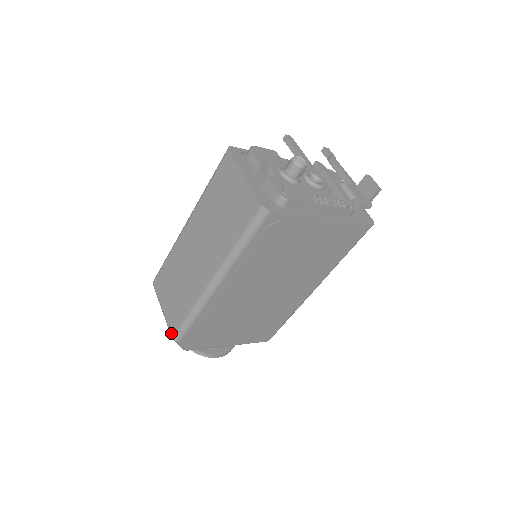
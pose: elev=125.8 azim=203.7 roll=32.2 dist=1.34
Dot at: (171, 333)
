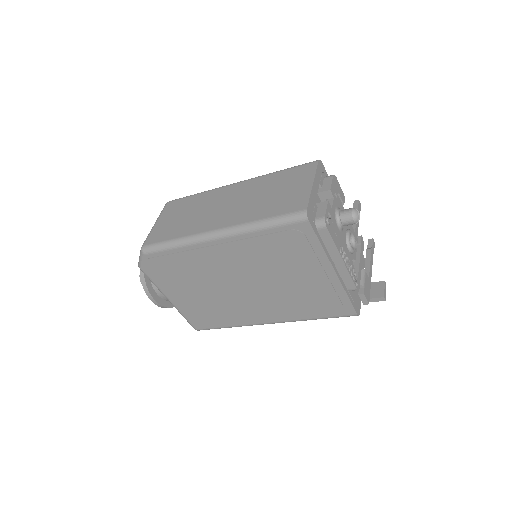
Dot at: (145, 243)
